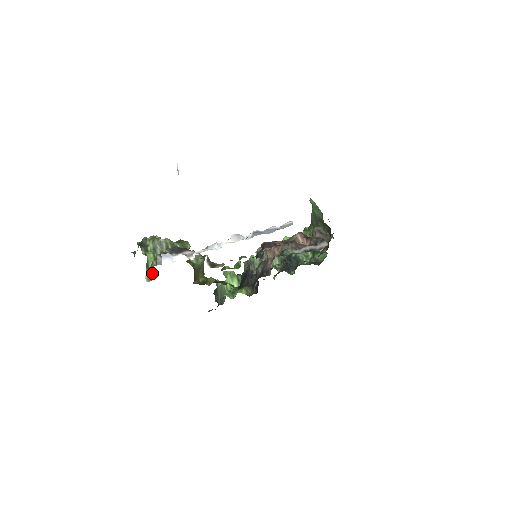
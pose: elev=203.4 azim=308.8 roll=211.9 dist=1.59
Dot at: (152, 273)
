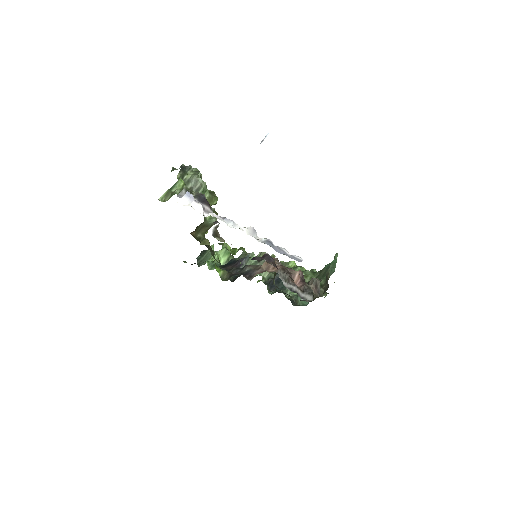
Dot at: (169, 197)
